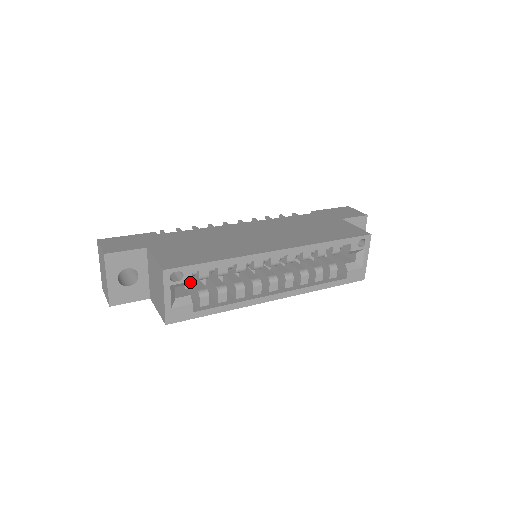
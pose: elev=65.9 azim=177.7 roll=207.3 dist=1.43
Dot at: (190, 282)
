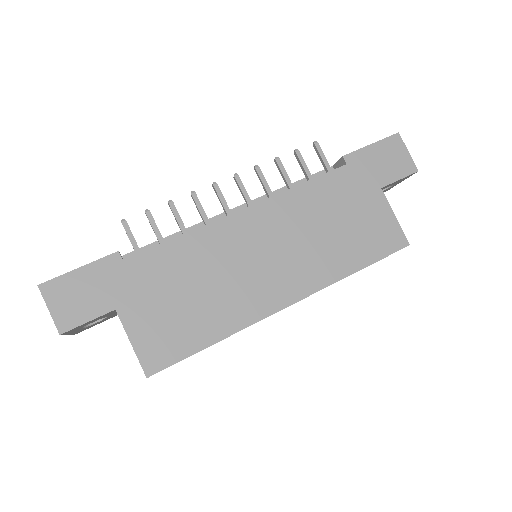
Dot at: occluded
